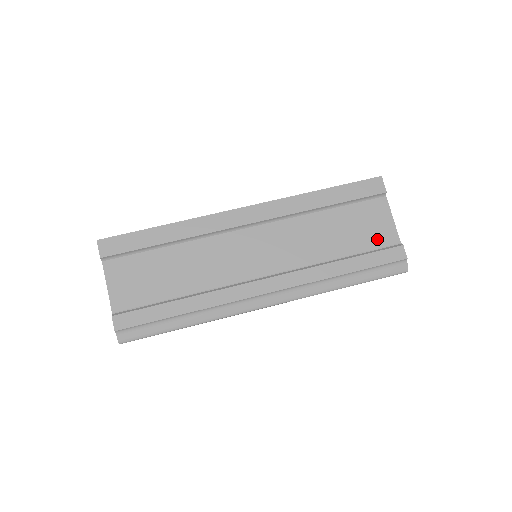
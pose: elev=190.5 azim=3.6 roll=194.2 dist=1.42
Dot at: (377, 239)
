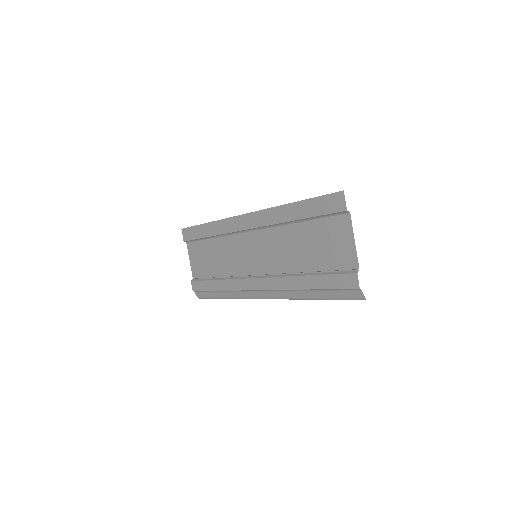
Dot at: (338, 260)
